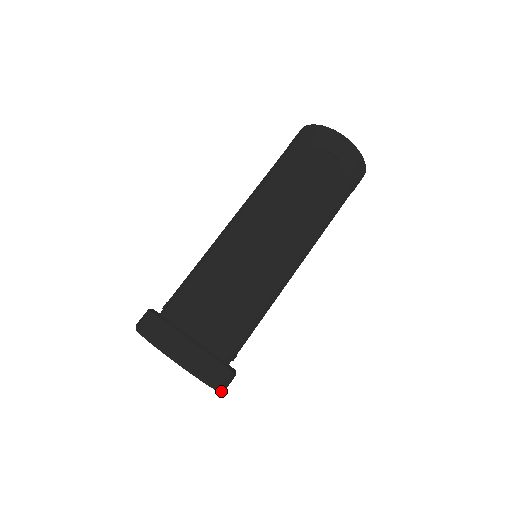
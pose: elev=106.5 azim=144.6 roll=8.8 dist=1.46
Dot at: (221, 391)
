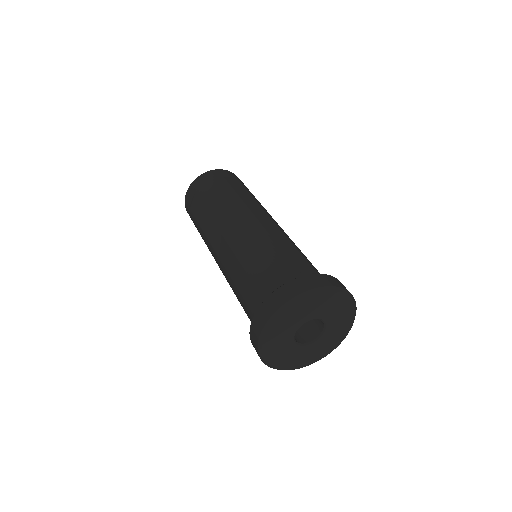
Dot at: occluded
